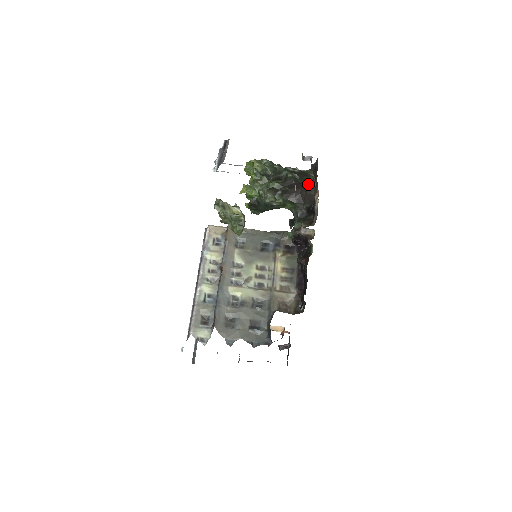
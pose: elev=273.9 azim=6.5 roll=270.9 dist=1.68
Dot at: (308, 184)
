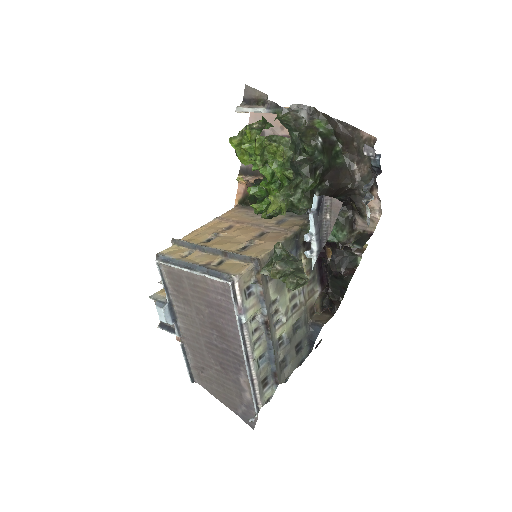
Dot at: (345, 169)
